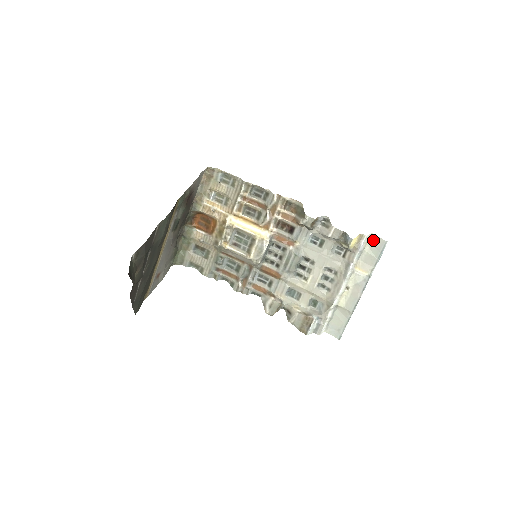
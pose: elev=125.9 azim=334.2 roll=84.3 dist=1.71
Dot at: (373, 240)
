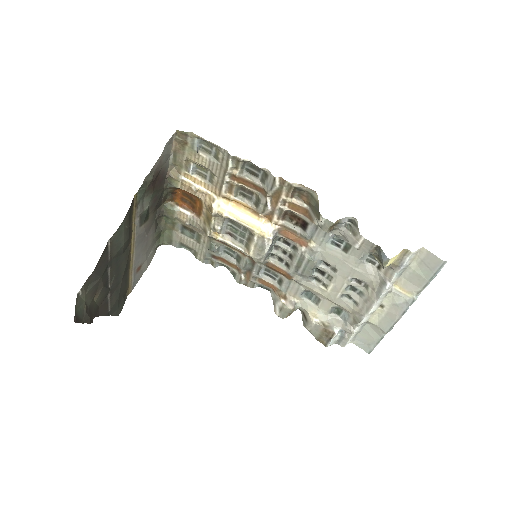
Dot at: (424, 256)
